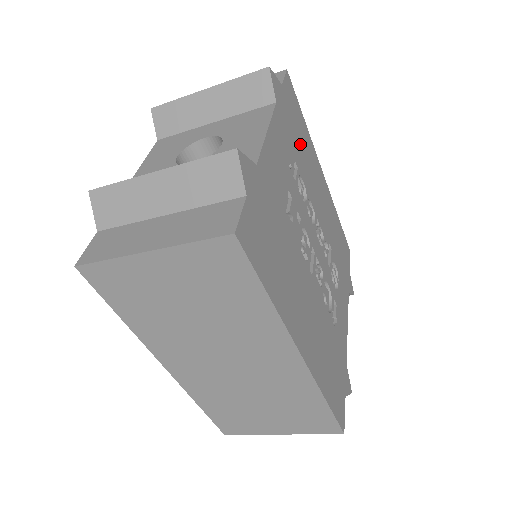
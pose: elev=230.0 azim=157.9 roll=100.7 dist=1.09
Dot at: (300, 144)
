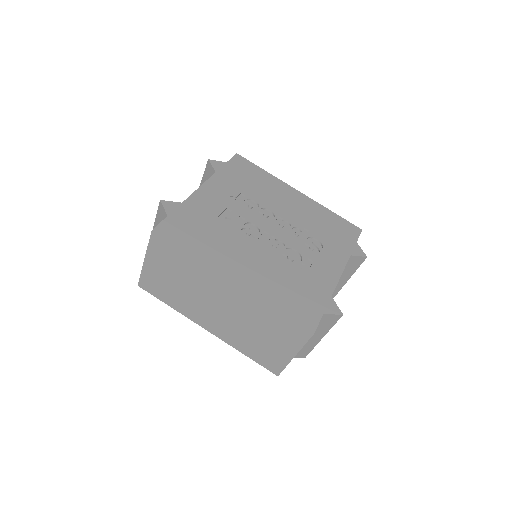
Dot at: (253, 183)
